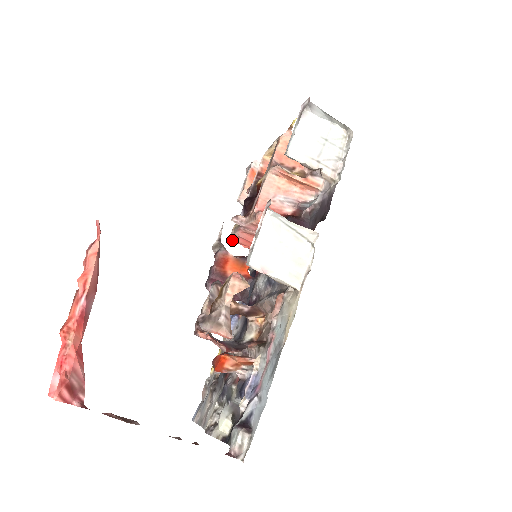
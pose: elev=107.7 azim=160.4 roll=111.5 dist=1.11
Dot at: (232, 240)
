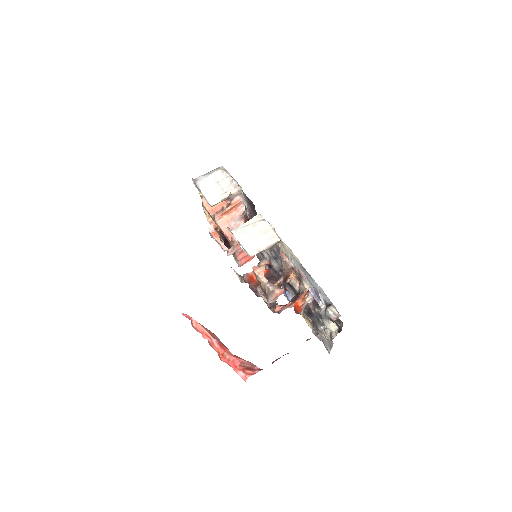
Dot at: (241, 265)
